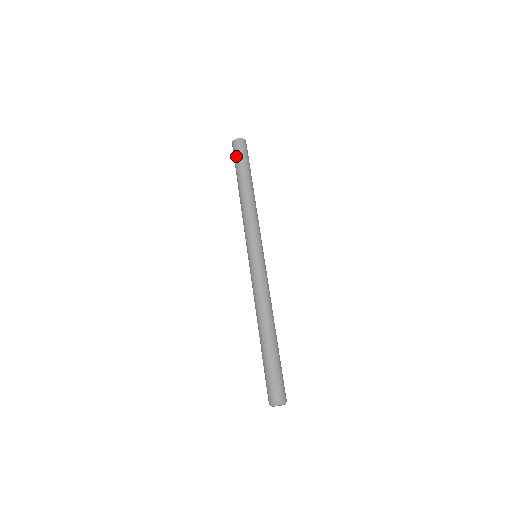
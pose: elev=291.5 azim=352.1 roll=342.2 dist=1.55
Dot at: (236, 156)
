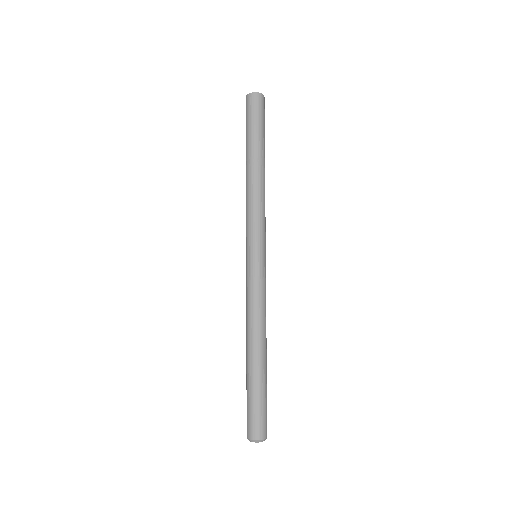
Dot at: (248, 118)
